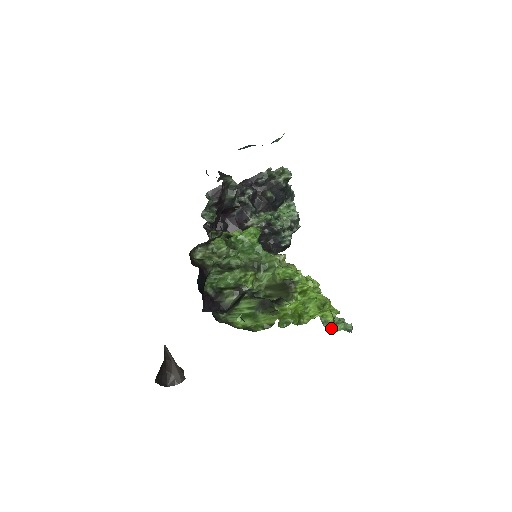
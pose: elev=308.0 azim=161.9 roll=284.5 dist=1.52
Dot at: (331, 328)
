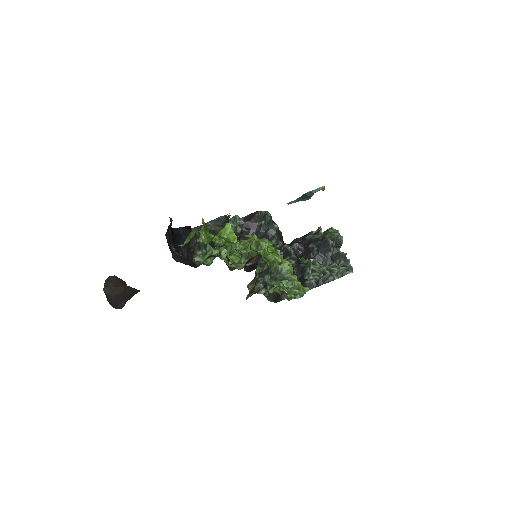
Dot at: (272, 284)
